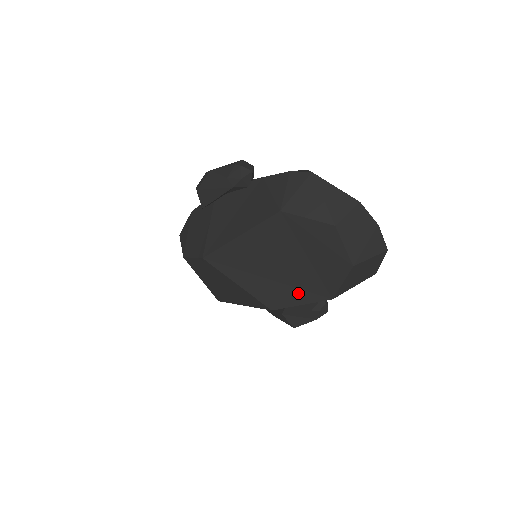
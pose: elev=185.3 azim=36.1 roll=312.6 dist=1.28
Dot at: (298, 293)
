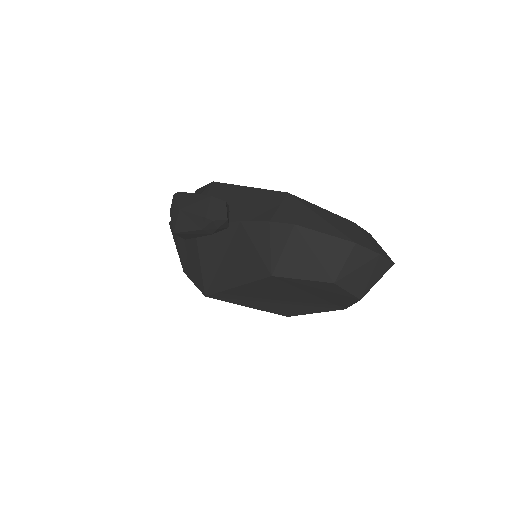
Dot at: (309, 308)
